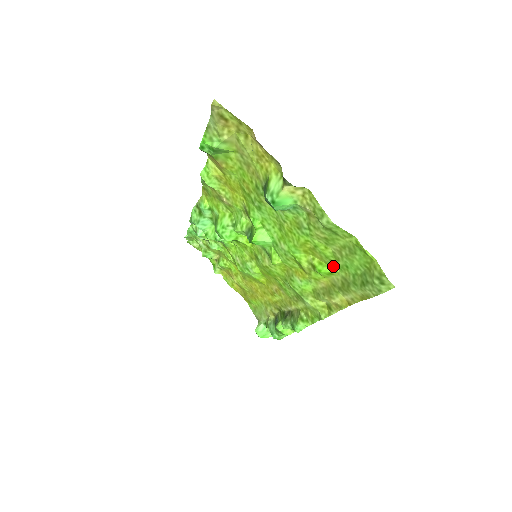
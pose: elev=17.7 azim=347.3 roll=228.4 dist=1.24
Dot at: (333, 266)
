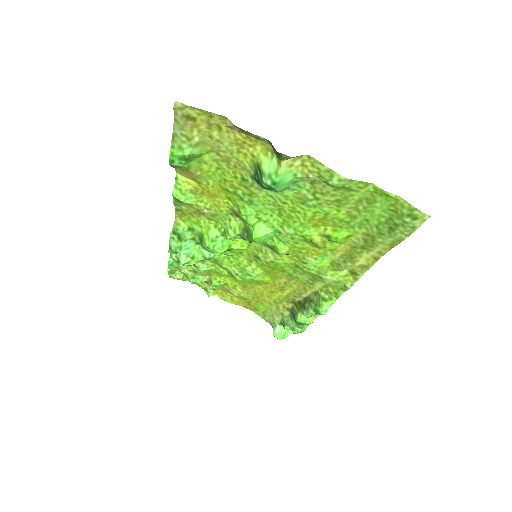
Dot at: (350, 227)
